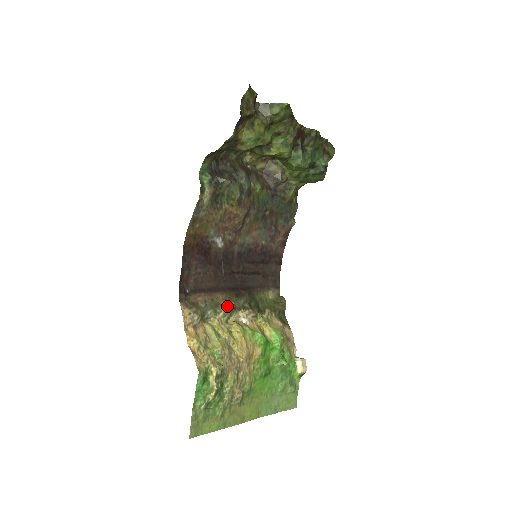
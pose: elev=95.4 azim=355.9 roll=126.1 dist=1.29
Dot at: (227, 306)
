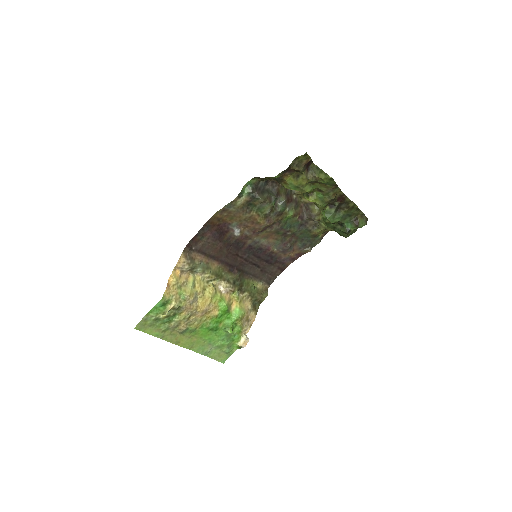
Dot at: (216, 273)
